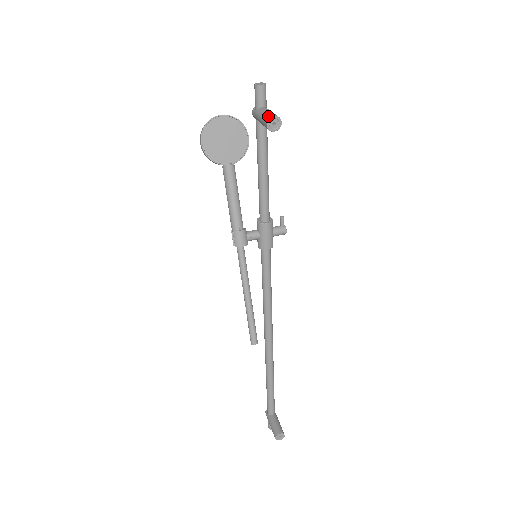
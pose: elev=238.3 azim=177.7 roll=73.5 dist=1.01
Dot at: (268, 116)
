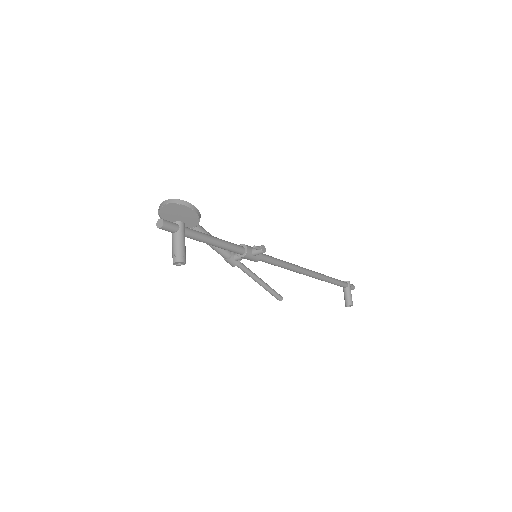
Dot at: occluded
